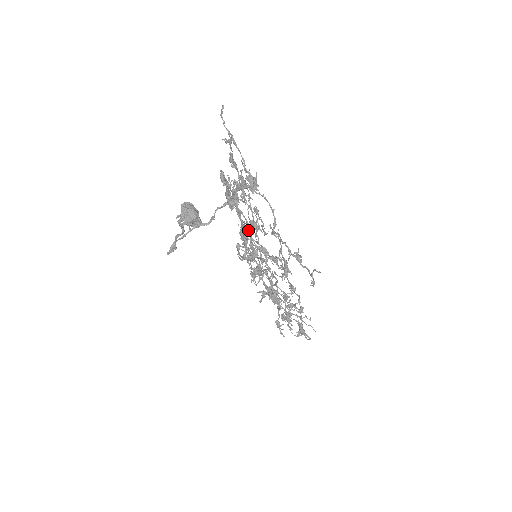
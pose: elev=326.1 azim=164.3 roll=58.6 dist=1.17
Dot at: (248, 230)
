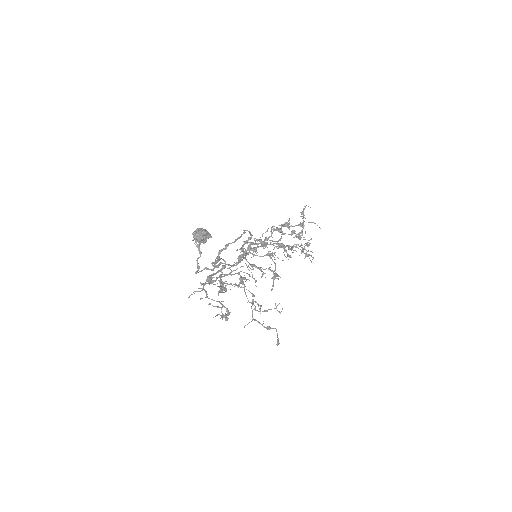
Dot at: occluded
